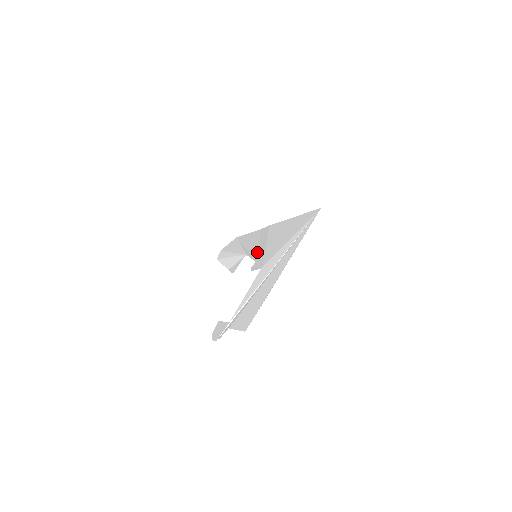
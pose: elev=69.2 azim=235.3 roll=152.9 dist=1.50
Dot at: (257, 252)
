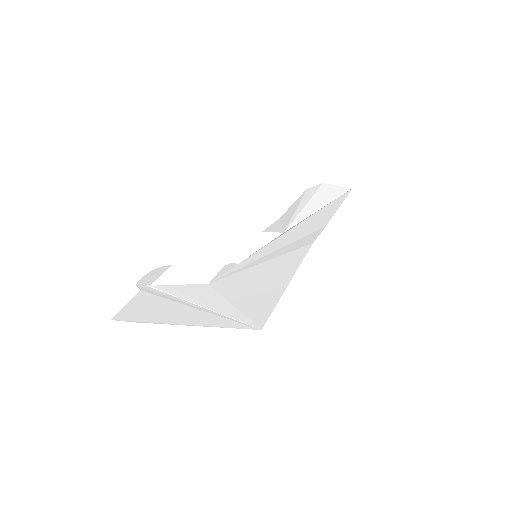
Dot at: (261, 254)
